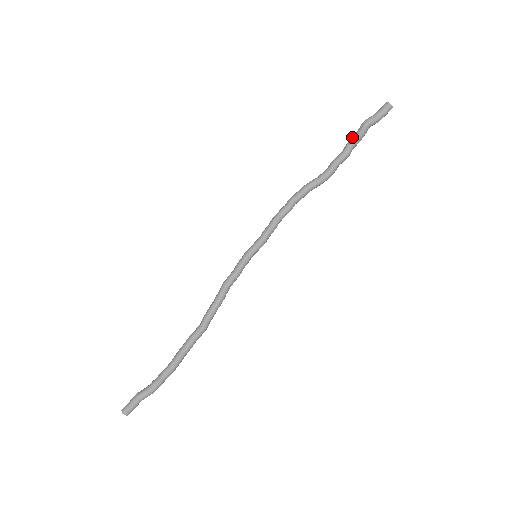
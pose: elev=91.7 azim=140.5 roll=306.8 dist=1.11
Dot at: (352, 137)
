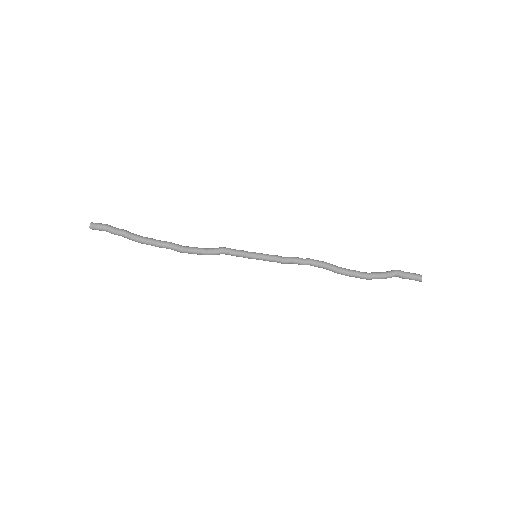
Dot at: (381, 272)
